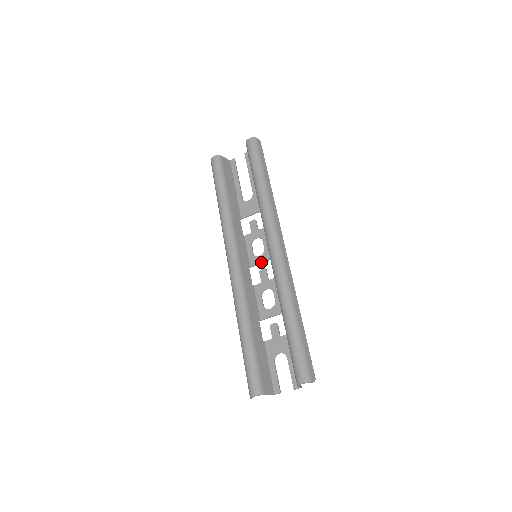
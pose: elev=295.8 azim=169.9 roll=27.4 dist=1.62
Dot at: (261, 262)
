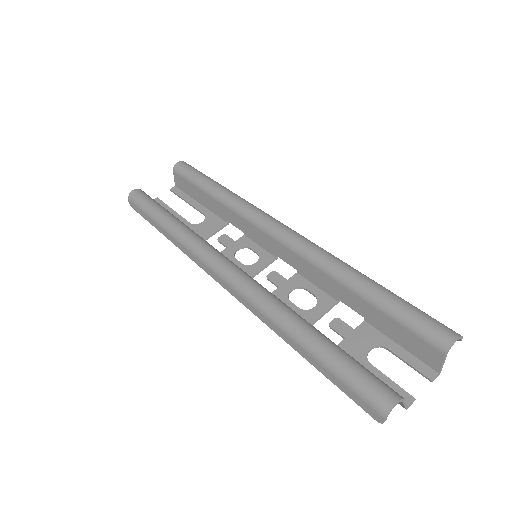
Dot at: (263, 267)
